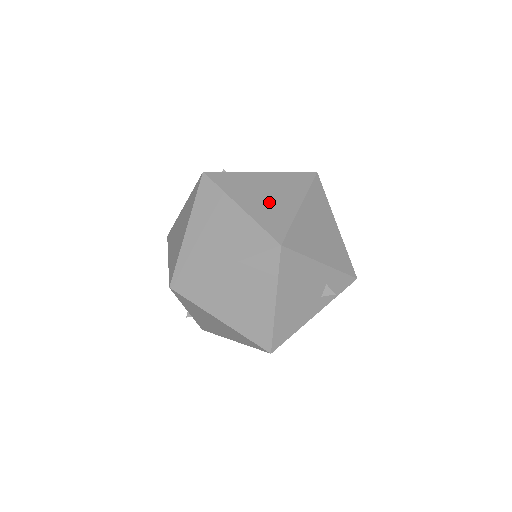
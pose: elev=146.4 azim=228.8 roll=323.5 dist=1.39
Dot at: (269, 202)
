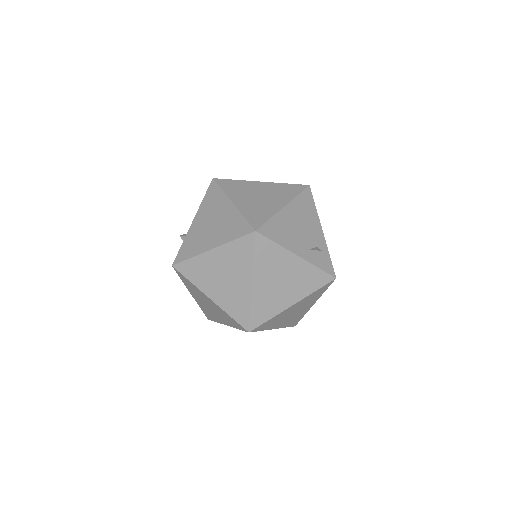
Dot at: occluded
